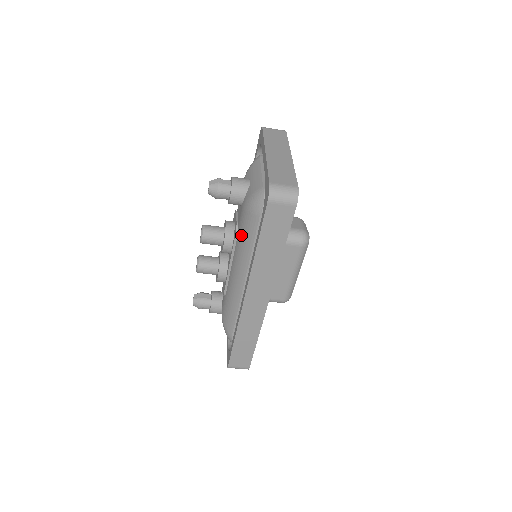
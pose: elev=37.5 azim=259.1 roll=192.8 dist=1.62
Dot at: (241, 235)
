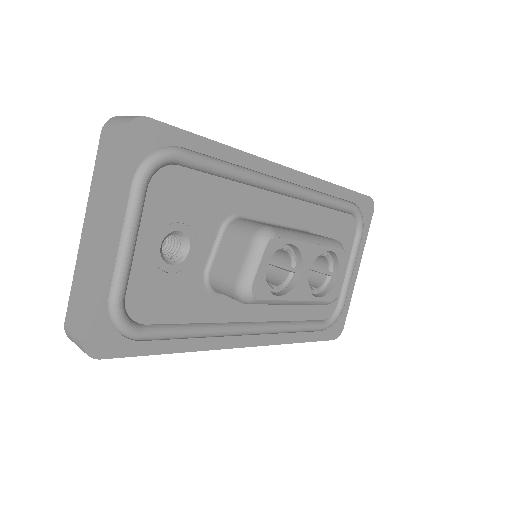
Dot at: occluded
